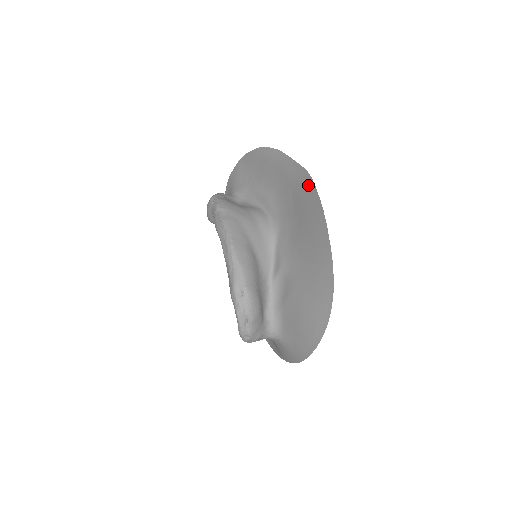
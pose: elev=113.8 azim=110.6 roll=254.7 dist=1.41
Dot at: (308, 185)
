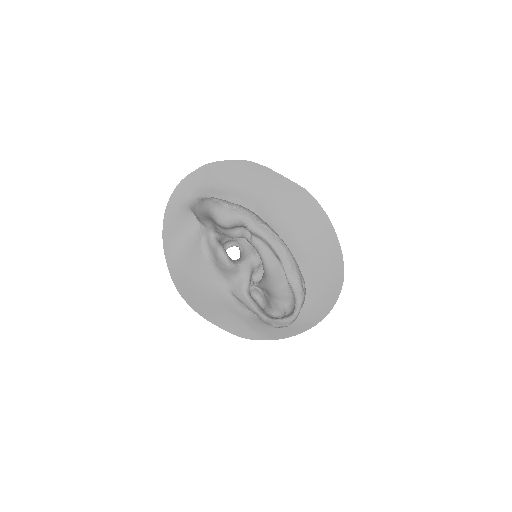
Dot at: (308, 200)
